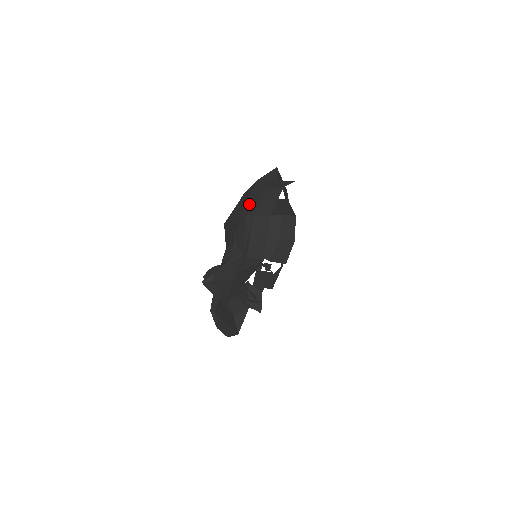
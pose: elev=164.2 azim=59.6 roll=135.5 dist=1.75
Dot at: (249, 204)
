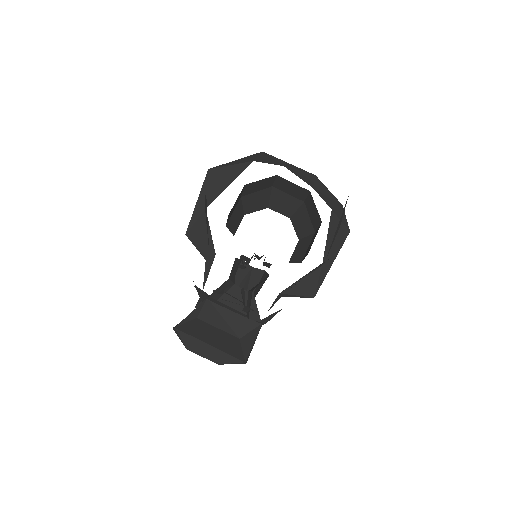
Dot at: (206, 196)
